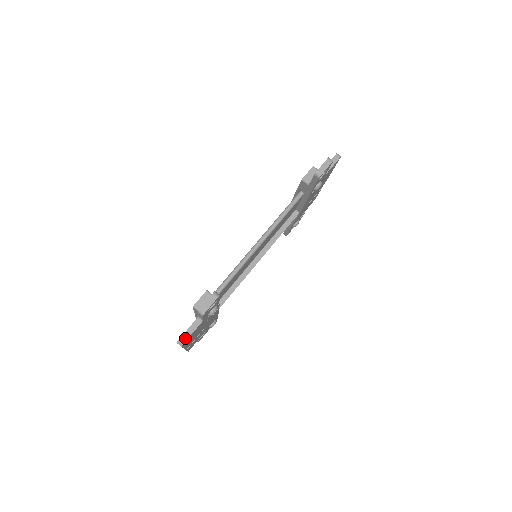
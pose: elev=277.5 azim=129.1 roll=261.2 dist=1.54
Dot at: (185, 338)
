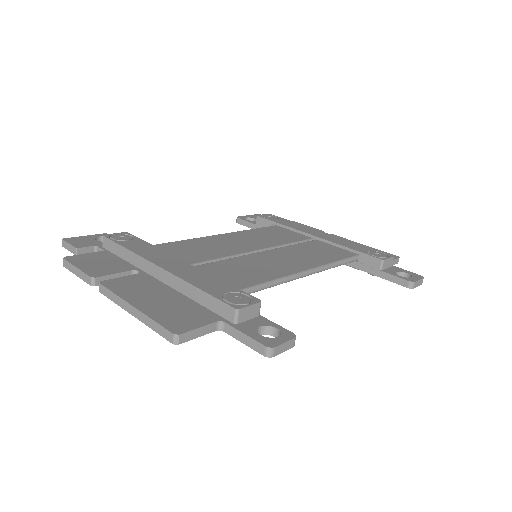
Dot at: (188, 337)
